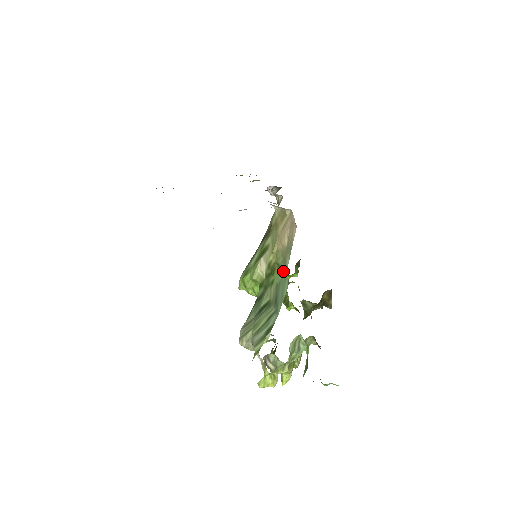
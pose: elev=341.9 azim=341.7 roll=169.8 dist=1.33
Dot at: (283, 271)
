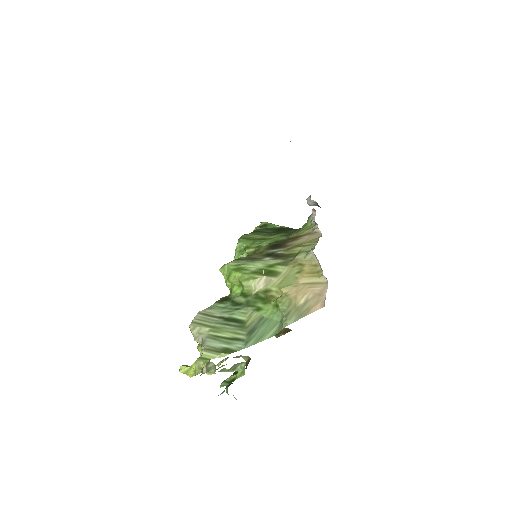
Dot at: (278, 316)
